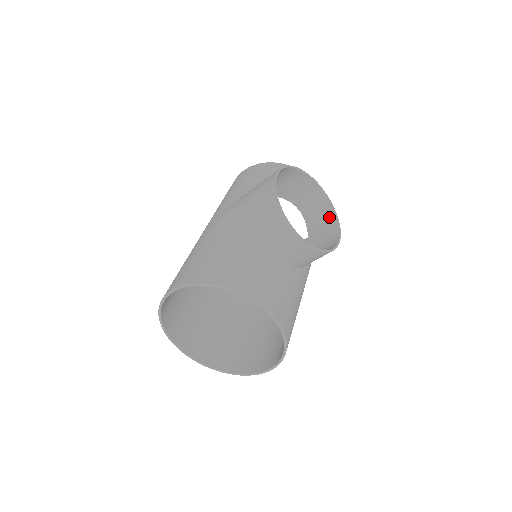
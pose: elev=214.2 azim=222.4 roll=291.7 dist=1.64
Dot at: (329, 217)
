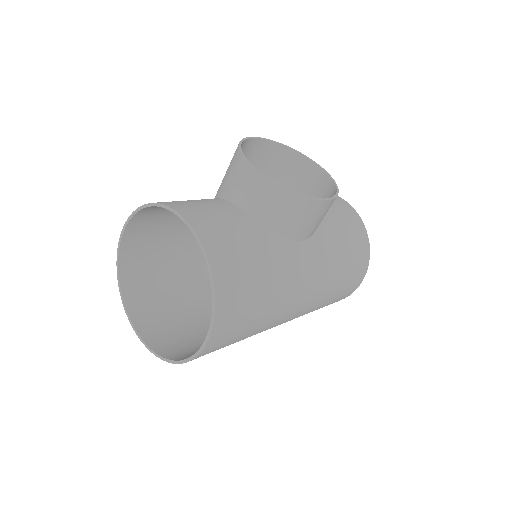
Dot at: (331, 196)
